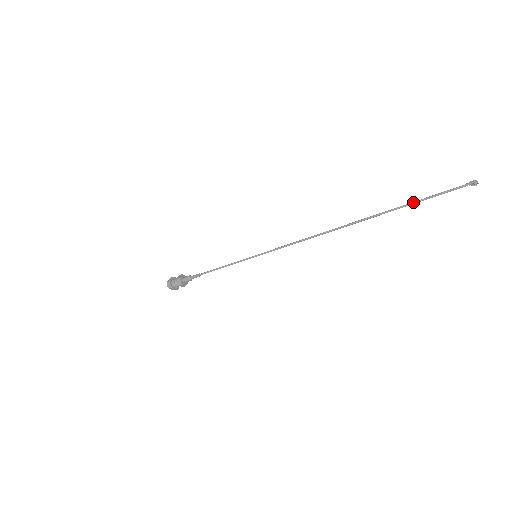
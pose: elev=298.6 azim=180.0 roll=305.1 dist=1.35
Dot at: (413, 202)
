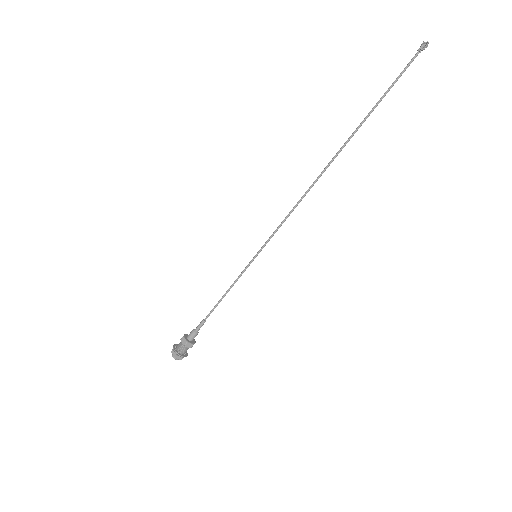
Dot at: (381, 97)
